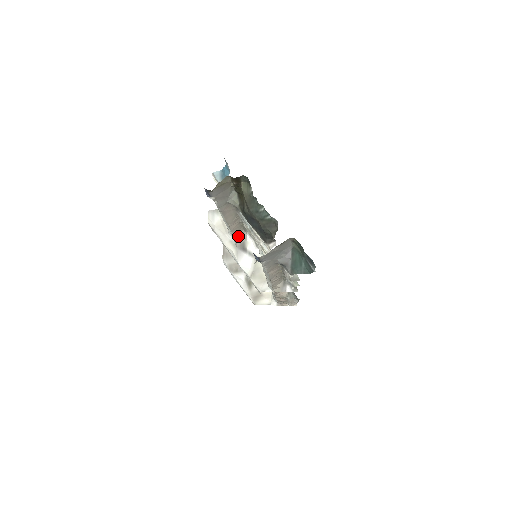
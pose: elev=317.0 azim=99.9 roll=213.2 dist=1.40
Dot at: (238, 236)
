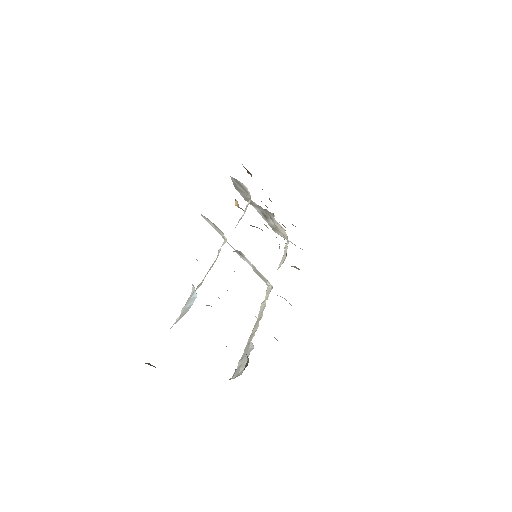
Dot at: occluded
